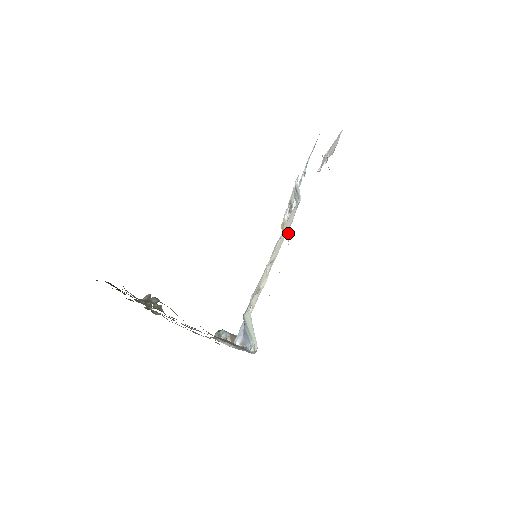
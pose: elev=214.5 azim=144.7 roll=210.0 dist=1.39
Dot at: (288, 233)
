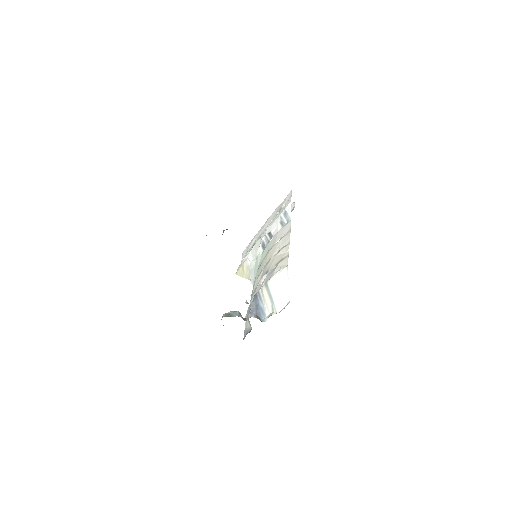
Dot at: (250, 272)
